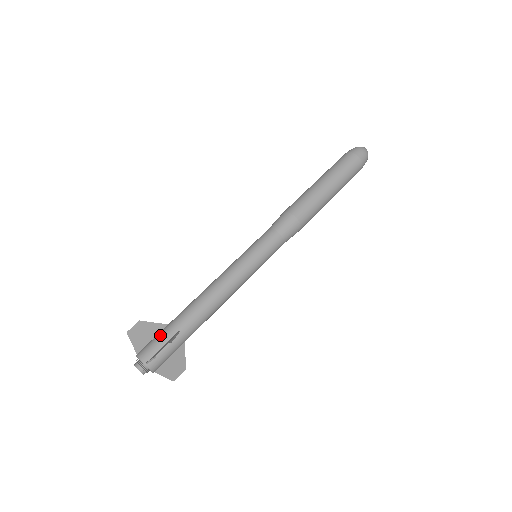
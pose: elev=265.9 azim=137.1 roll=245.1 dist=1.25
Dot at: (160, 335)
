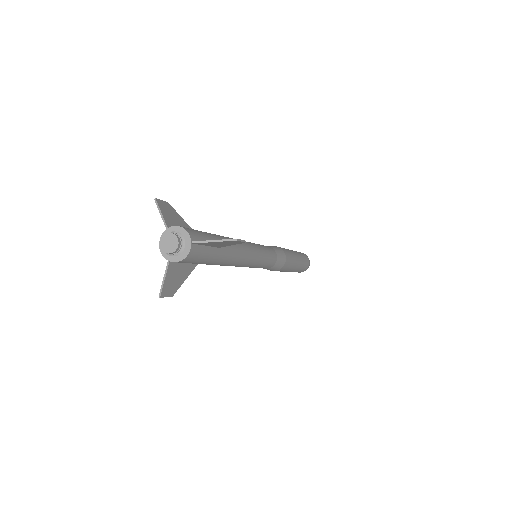
Dot at: (203, 232)
